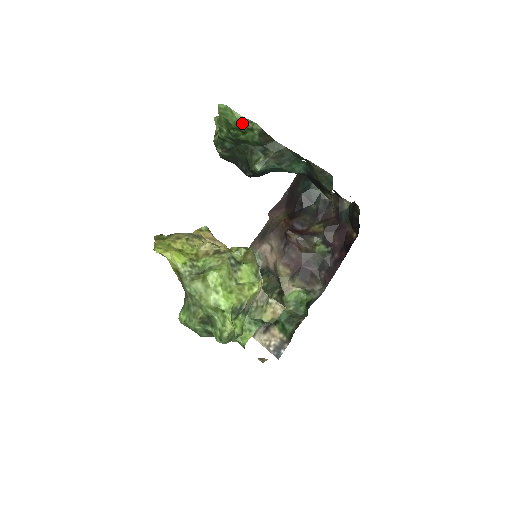
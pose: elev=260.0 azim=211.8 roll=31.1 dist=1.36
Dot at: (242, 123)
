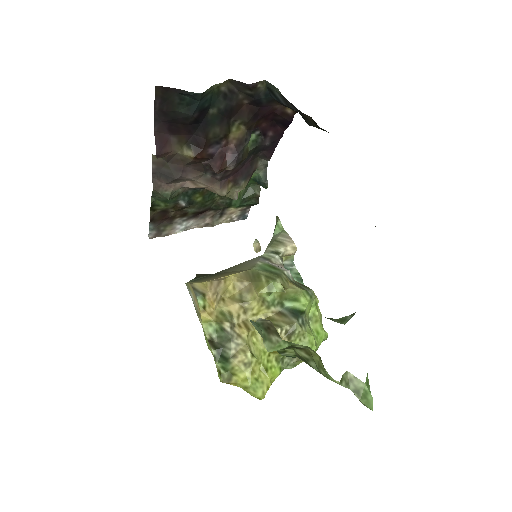
Dot at: occluded
